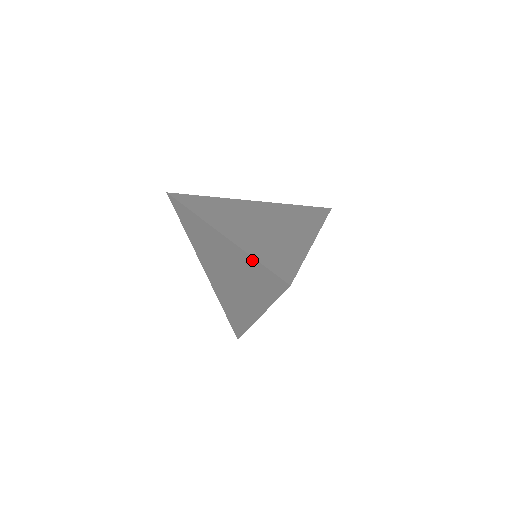
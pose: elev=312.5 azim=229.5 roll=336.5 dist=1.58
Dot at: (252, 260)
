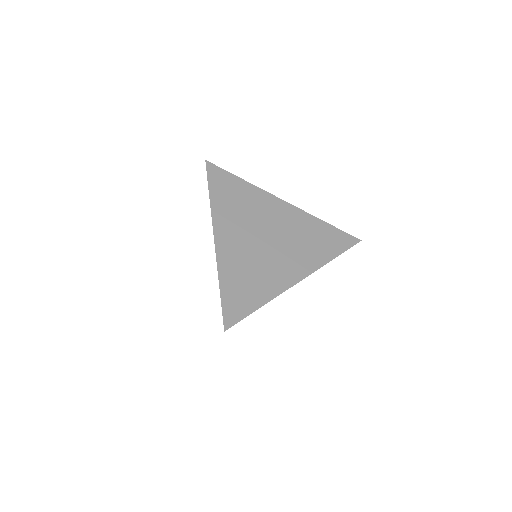
Dot at: (219, 283)
